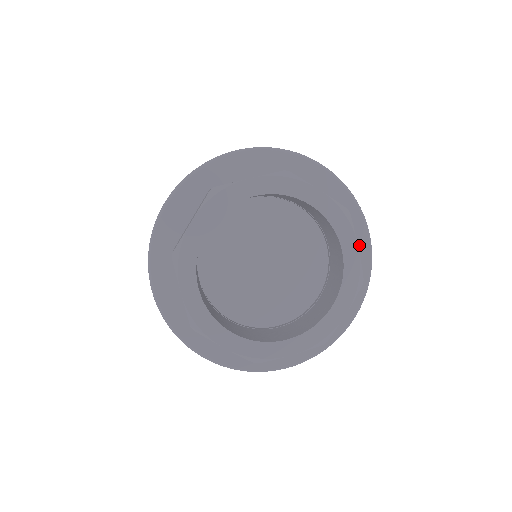
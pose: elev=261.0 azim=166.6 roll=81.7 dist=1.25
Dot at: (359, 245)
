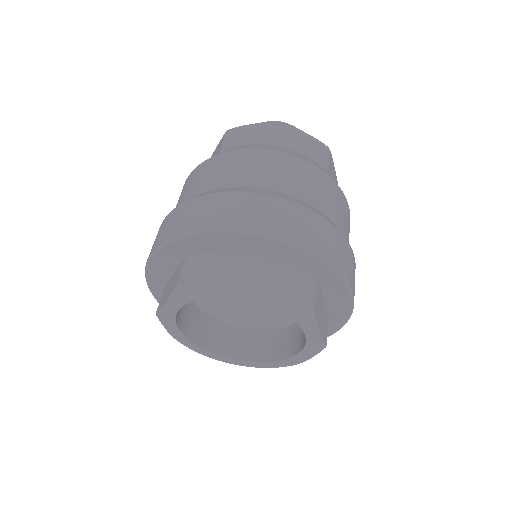
Dot at: (300, 259)
